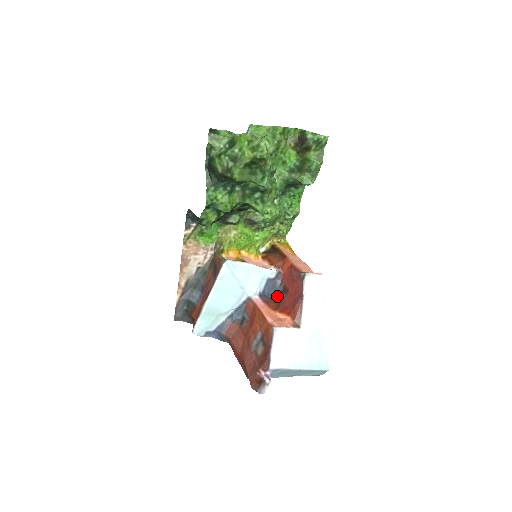
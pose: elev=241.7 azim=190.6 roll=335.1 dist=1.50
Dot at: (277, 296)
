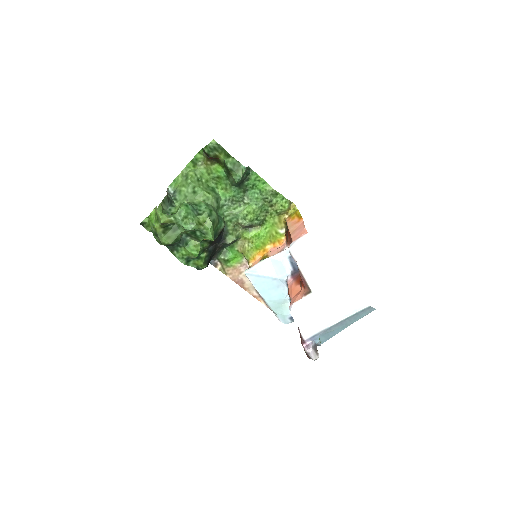
Dot at: occluded
